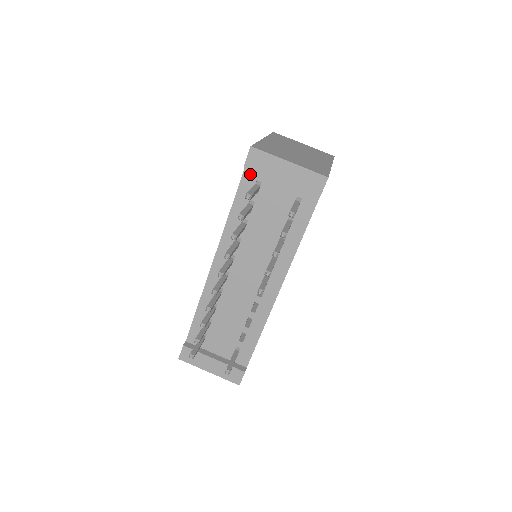
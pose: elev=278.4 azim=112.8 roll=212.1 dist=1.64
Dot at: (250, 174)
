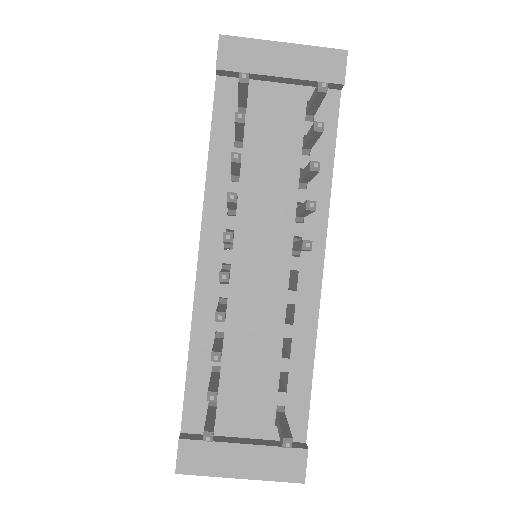
Dot at: (226, 86)
